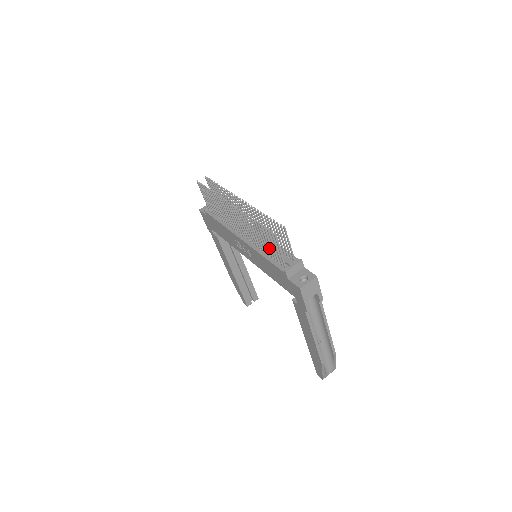
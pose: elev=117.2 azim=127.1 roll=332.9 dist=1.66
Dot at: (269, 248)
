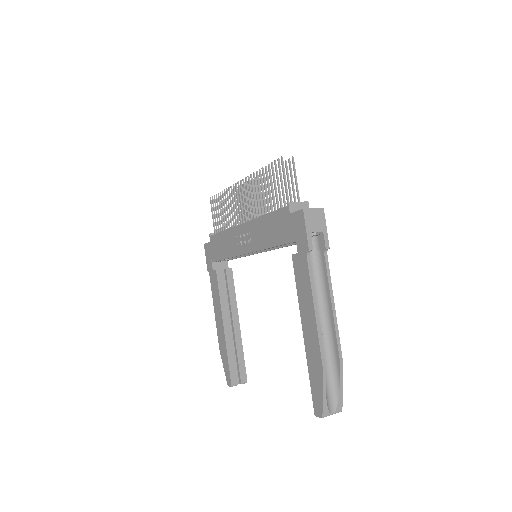
Dot at: (273, 197)
